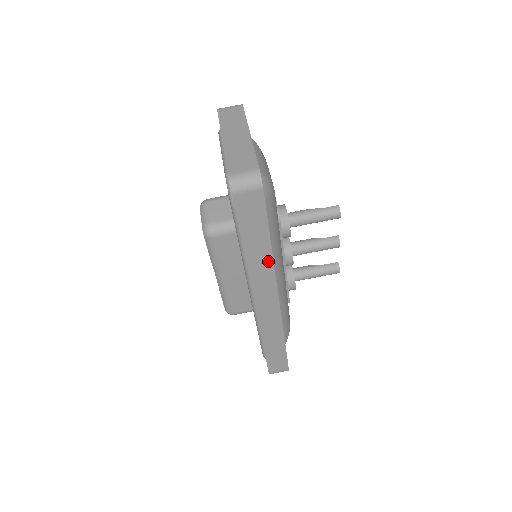
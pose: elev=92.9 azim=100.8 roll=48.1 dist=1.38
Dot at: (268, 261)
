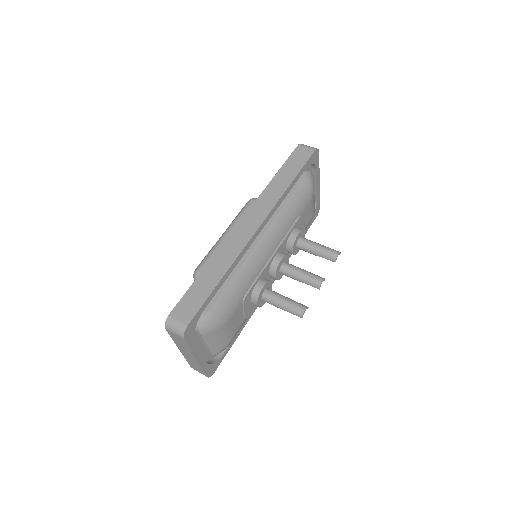
Dot at: (280, 192)
